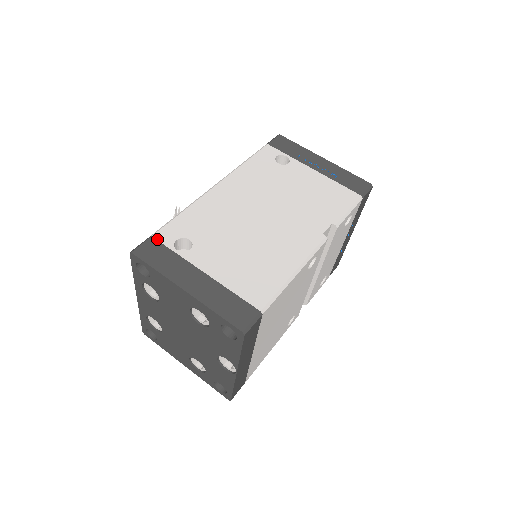
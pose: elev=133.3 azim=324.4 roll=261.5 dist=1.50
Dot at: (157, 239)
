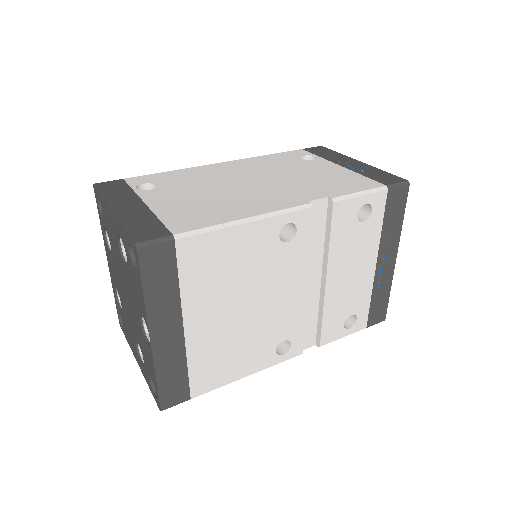
Dot at: (126, 181)
